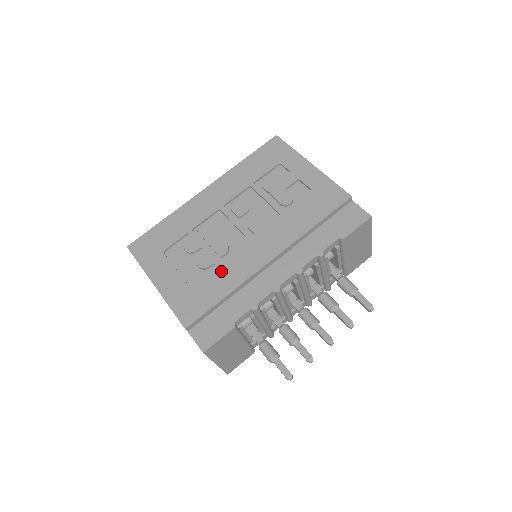
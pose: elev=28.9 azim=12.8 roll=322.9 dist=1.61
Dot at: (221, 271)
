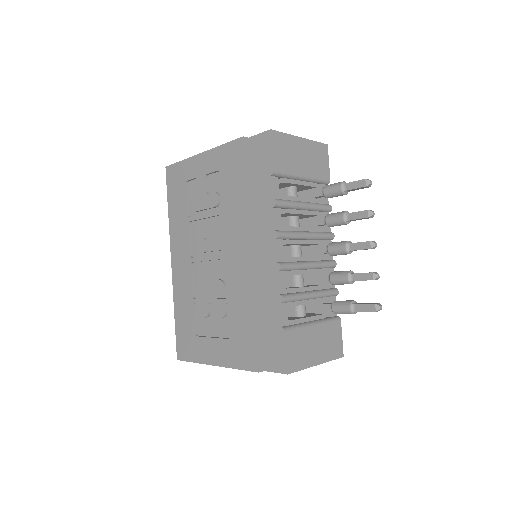
Dot at: (234, 303)
